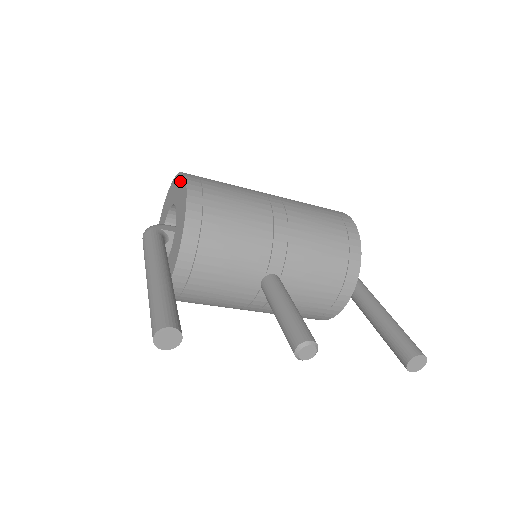
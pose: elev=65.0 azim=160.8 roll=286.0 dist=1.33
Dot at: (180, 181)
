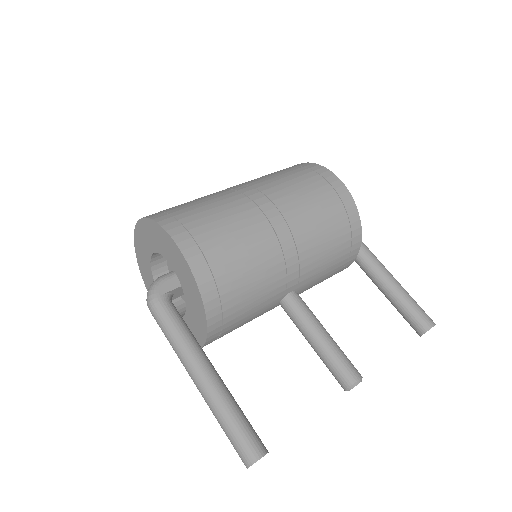
Dot at: (167, 241)
